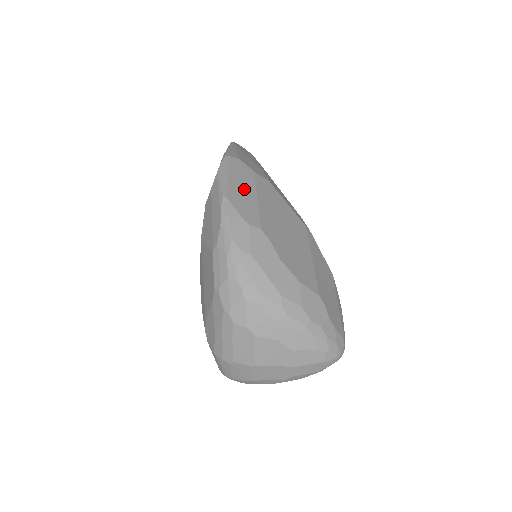
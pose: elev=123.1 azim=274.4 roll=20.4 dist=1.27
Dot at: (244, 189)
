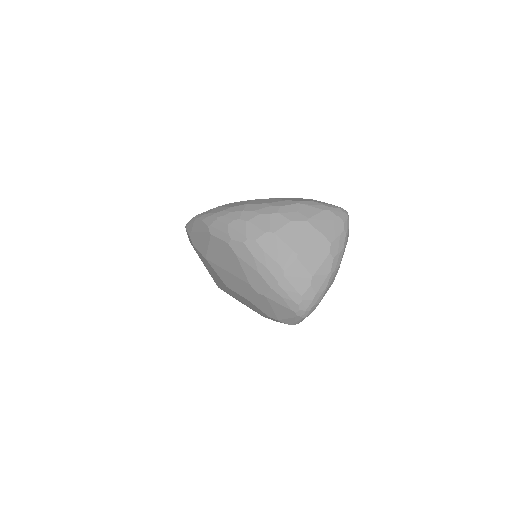
Dot at: occluded
